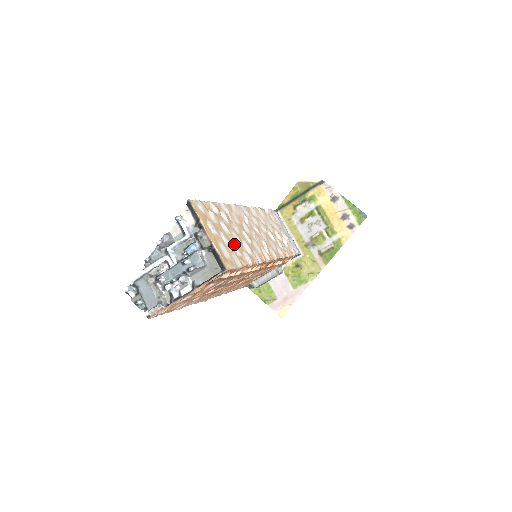
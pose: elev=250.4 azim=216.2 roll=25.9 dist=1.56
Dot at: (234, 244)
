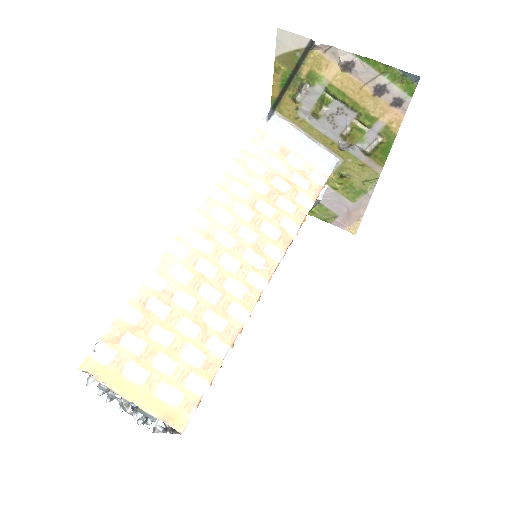
Dot at: (187, 350)
